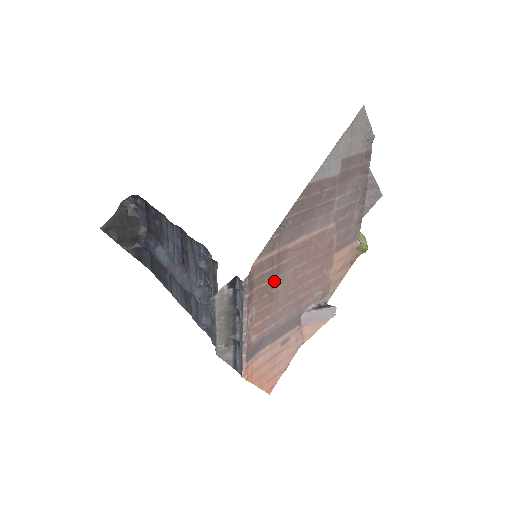
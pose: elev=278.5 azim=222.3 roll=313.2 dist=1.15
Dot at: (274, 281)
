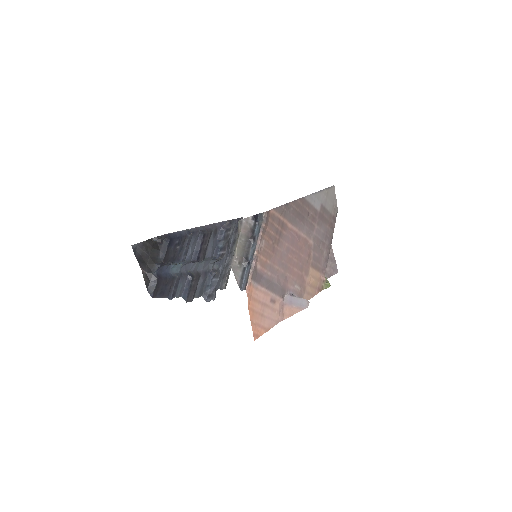
Dot at: (277, 239)
